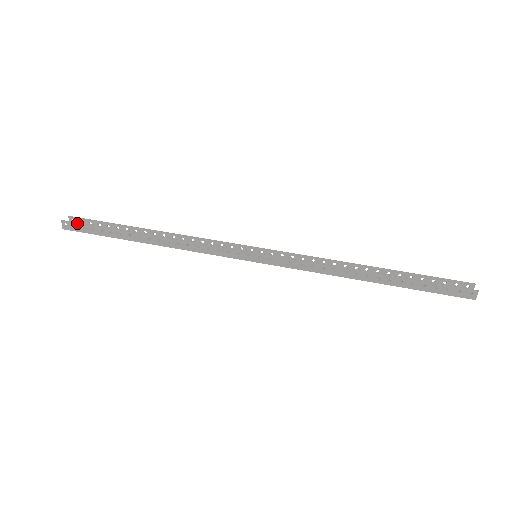
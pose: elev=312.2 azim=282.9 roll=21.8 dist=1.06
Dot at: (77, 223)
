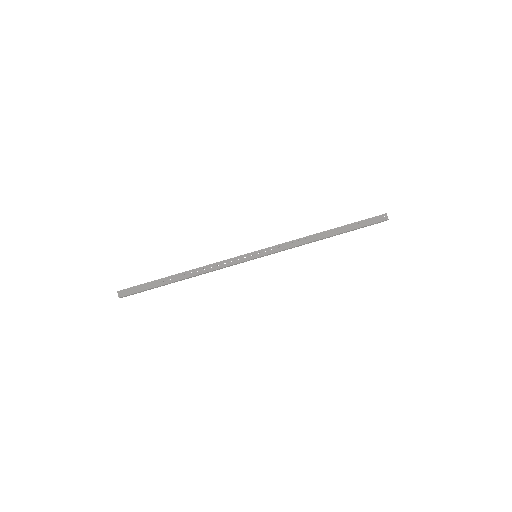
Dot at: (129, 288)
